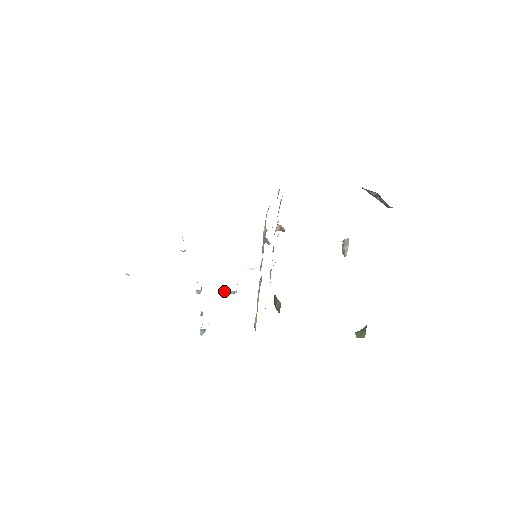
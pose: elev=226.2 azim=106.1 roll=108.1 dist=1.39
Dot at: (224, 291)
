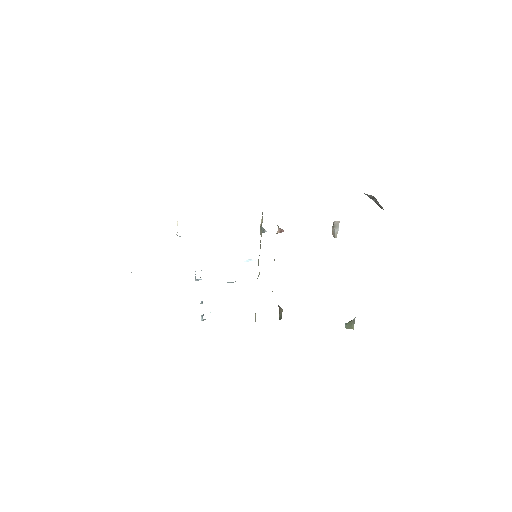
Dot at: occluded
